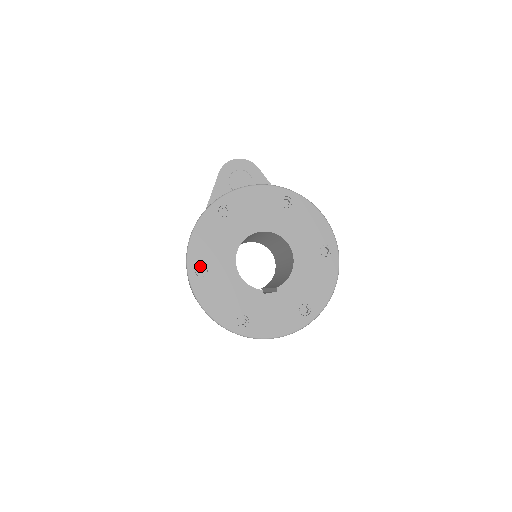
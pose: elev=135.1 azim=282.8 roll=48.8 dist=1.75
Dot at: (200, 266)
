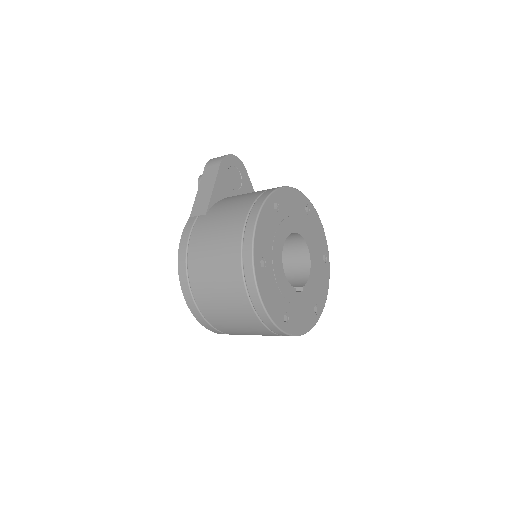
Dot at: (261, 258)
